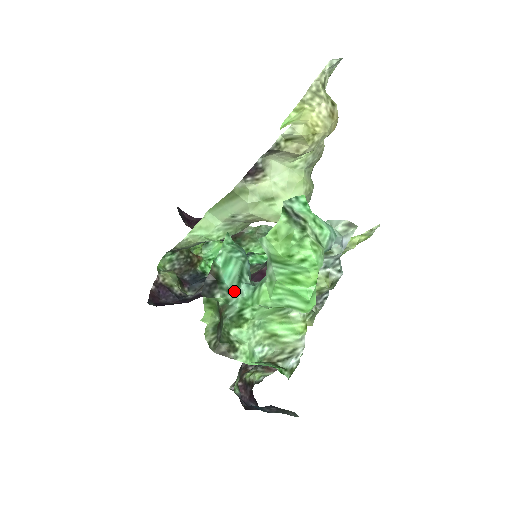
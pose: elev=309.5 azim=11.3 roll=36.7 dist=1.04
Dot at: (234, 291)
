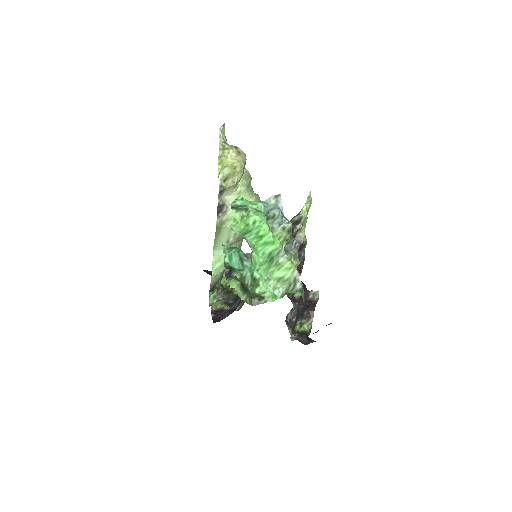
Dot at: (242, 268)
